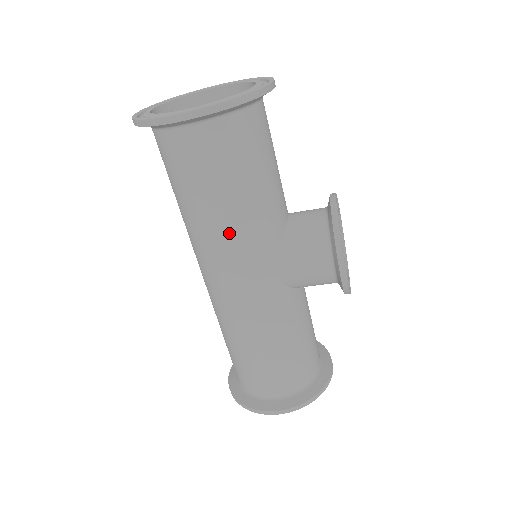
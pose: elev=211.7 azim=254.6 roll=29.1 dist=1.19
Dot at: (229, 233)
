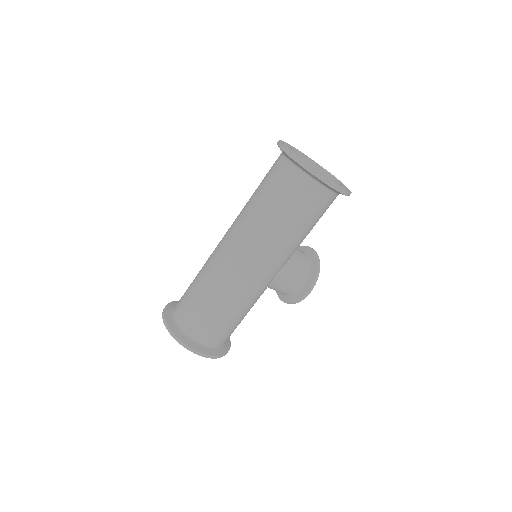
Dot at: (285, 245)
